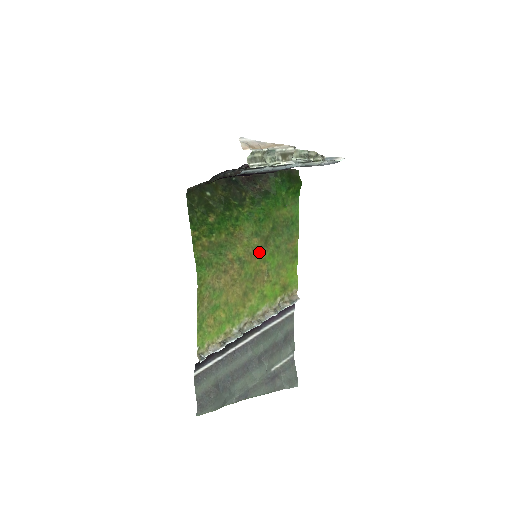
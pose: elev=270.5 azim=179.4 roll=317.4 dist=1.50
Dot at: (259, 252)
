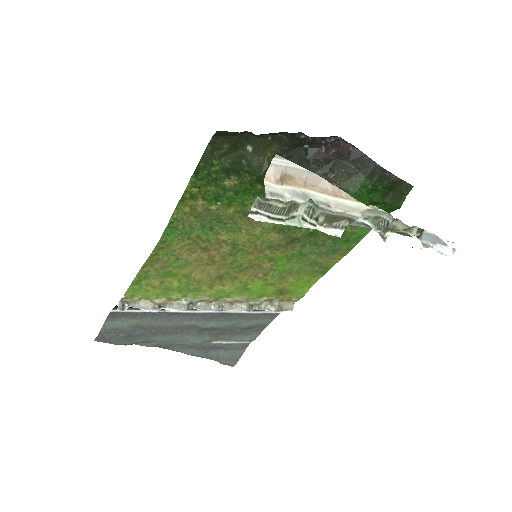
Dot at: (270, 249)
